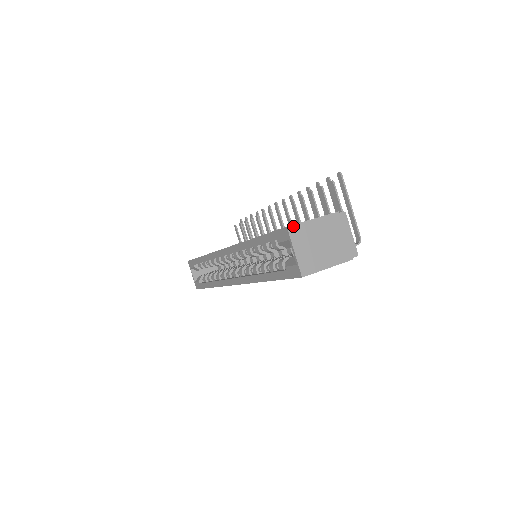
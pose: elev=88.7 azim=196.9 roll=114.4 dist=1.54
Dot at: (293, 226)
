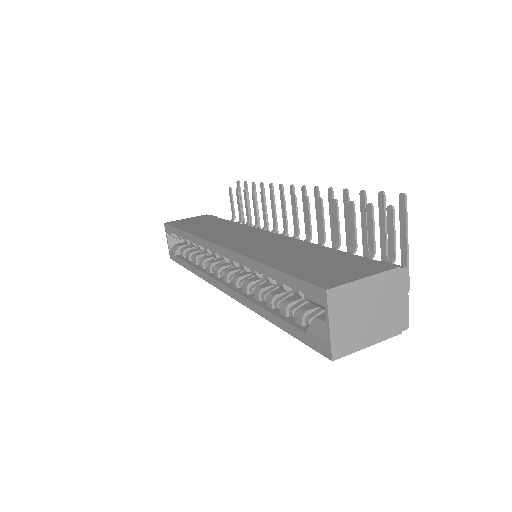
Dot at: (335, 289)
